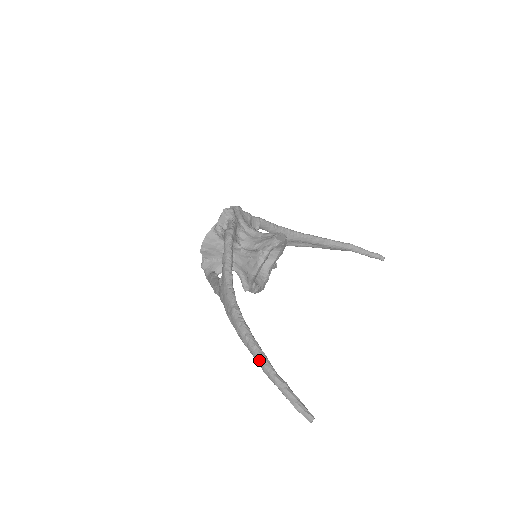
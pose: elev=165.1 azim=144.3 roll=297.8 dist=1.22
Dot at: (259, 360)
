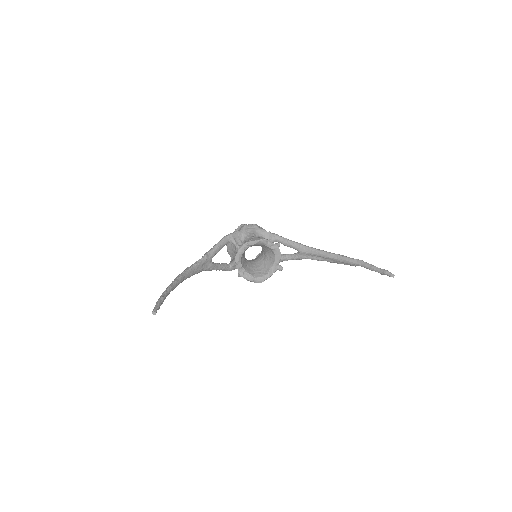
Dot at: (167, 288)
